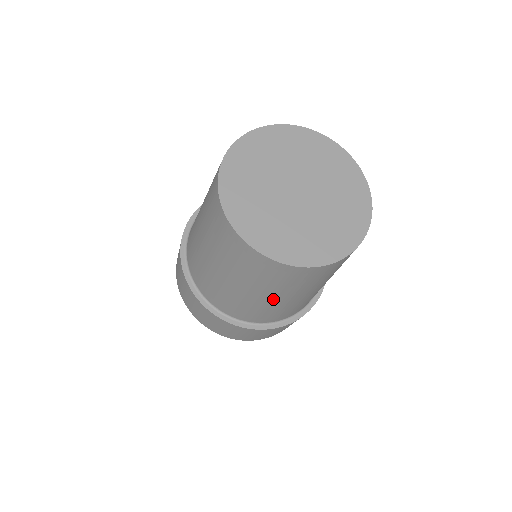
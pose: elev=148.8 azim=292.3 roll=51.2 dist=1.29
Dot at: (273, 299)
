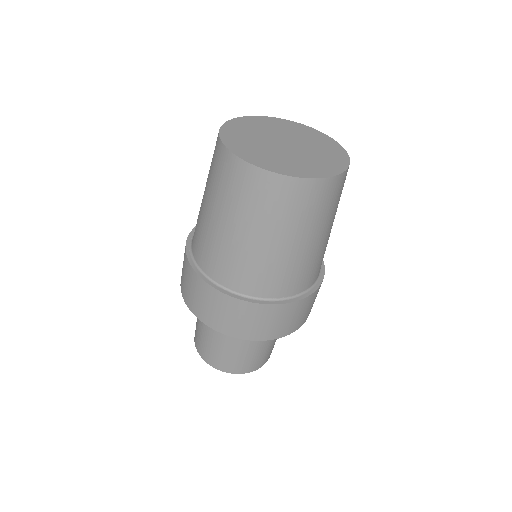
Dot at: (215, 216)
